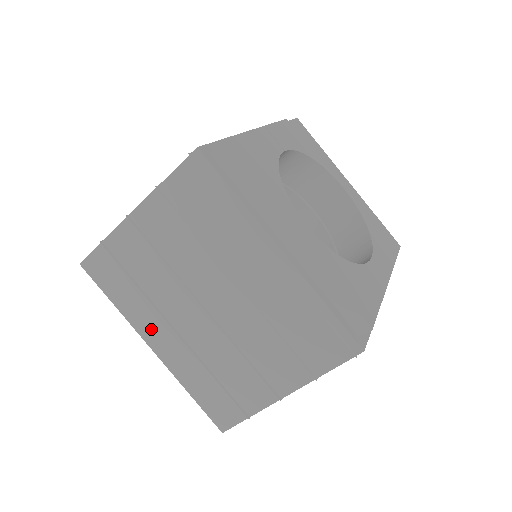
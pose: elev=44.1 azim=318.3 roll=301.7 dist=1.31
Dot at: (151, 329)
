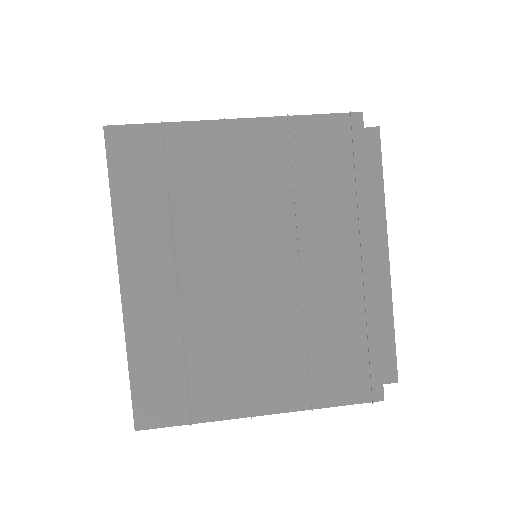
Dot at: (142, 256)
